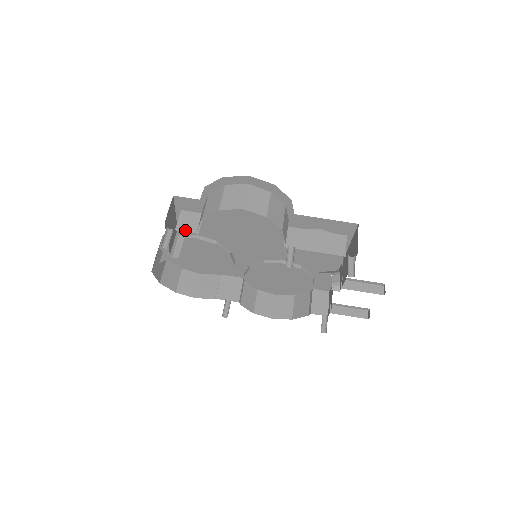
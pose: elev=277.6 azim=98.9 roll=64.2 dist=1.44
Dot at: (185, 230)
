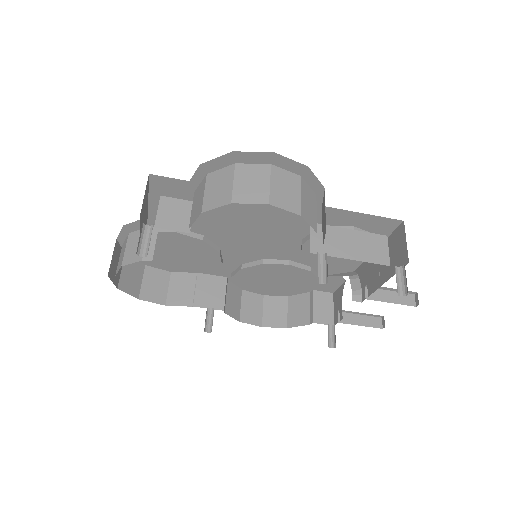
Dot at: (169, 227)
